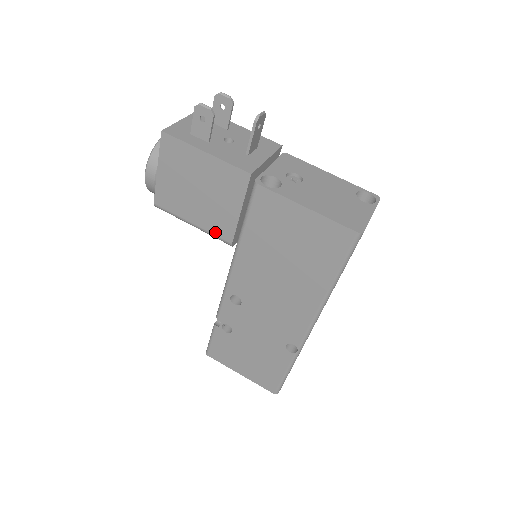
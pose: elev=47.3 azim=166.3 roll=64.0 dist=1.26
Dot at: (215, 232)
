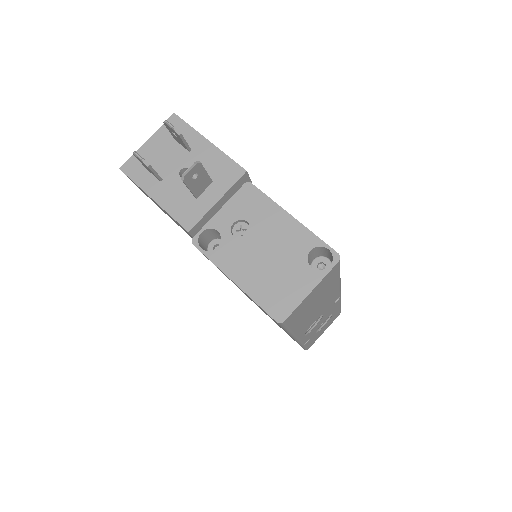
Dot at: occluded
